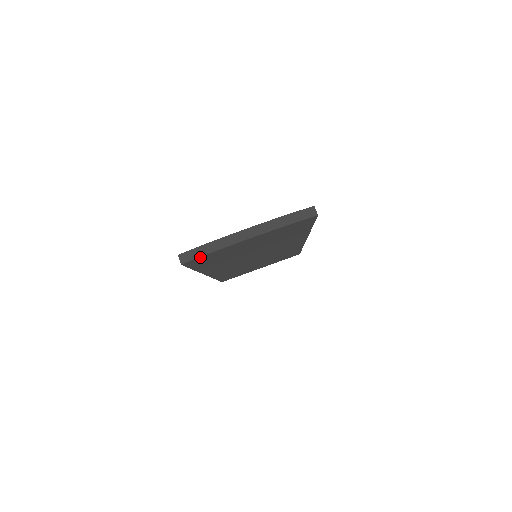
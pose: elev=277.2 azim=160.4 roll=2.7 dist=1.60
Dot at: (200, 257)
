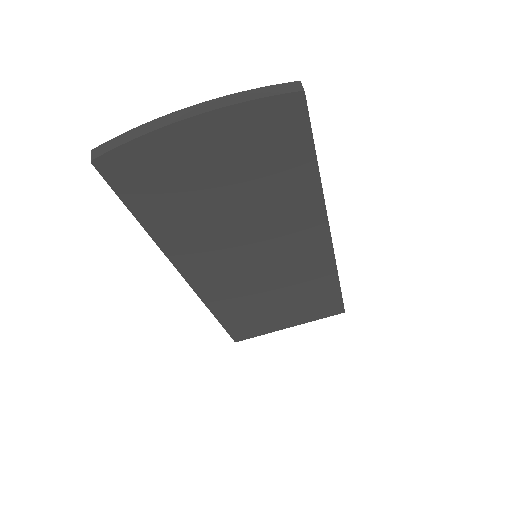
Dot at: (119, 151)
